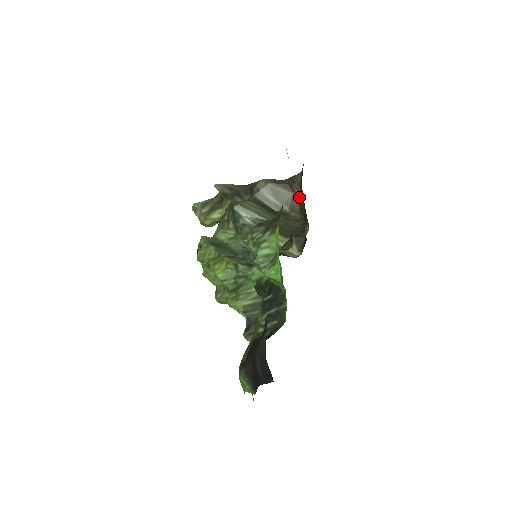
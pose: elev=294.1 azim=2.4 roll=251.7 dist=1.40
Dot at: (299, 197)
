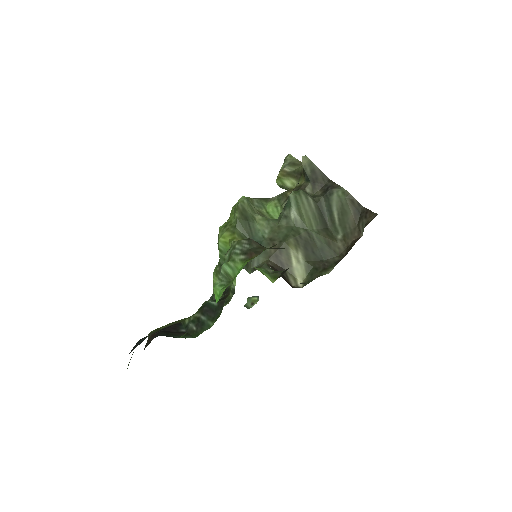
Dot at: (358, 234)
